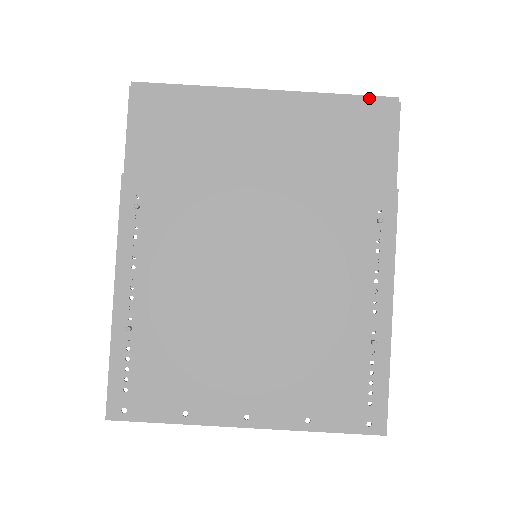
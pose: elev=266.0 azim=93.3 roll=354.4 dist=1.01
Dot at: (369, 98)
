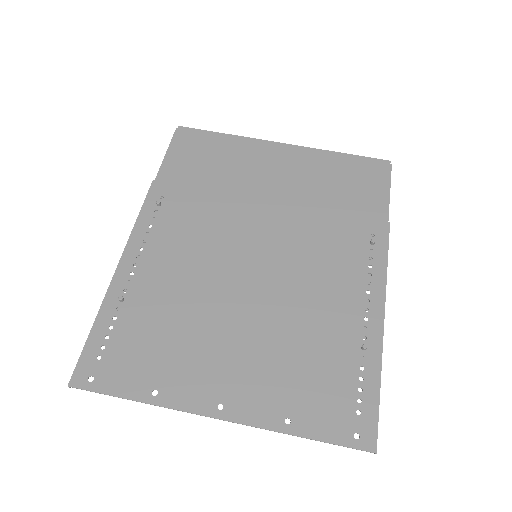
Dot at: (366, 158)
